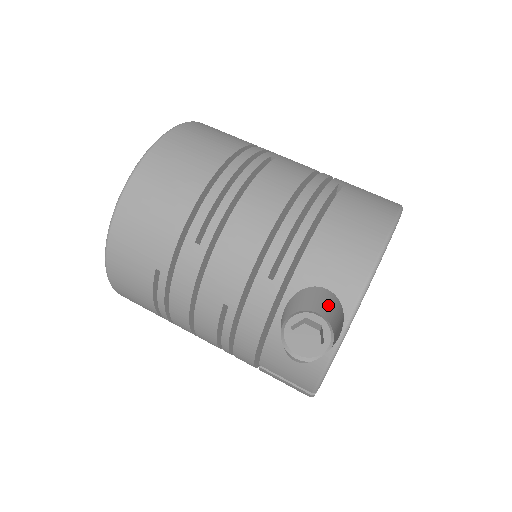
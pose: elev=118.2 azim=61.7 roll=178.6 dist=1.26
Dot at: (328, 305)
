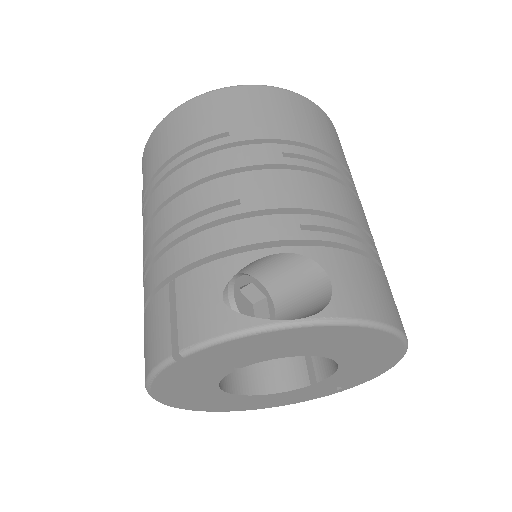
Dot at: (303, 305)
